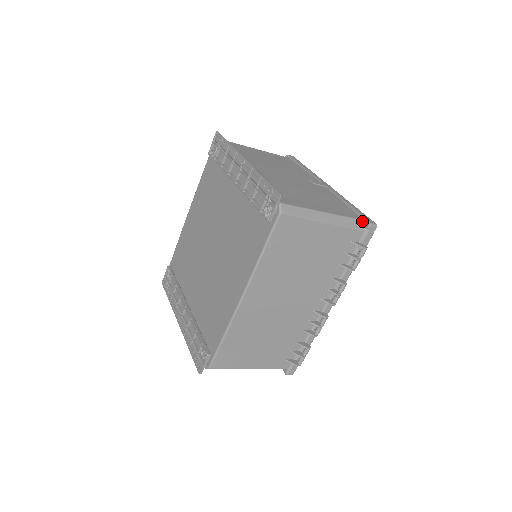
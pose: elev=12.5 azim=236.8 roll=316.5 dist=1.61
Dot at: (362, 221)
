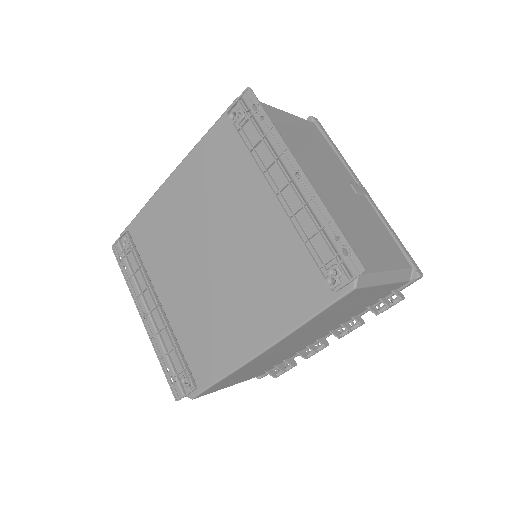
Dot at: (411, 270)
